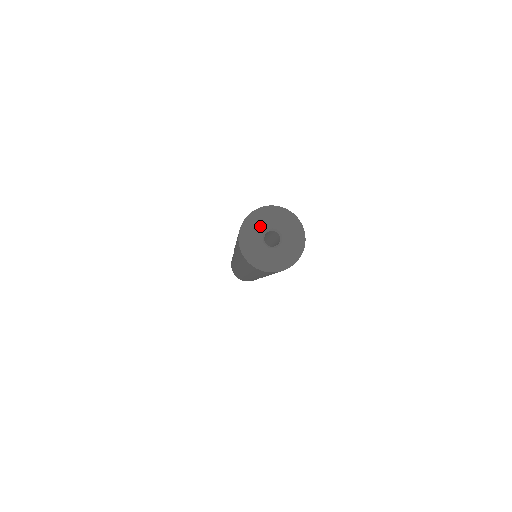
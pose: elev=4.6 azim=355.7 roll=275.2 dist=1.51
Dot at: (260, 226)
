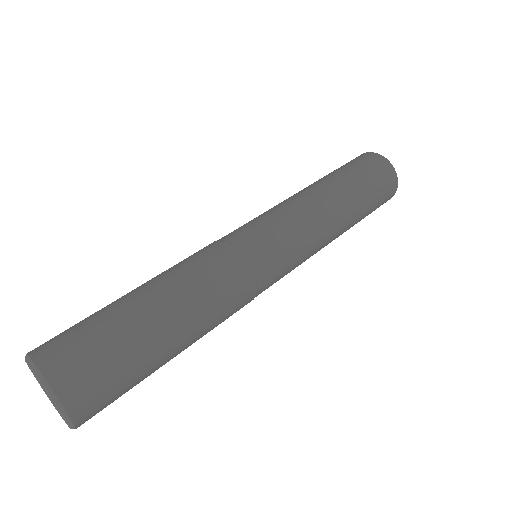
Dot at: (35, 375)
